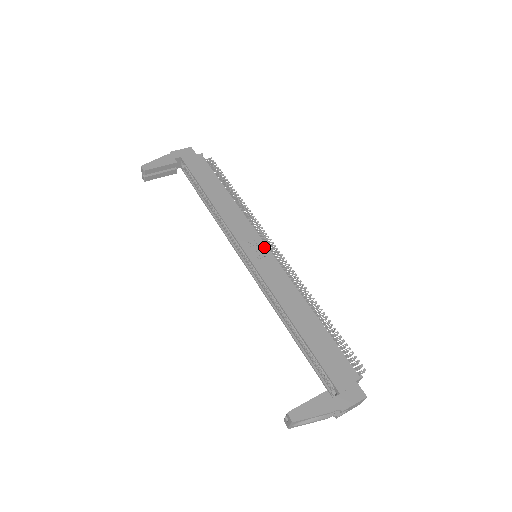
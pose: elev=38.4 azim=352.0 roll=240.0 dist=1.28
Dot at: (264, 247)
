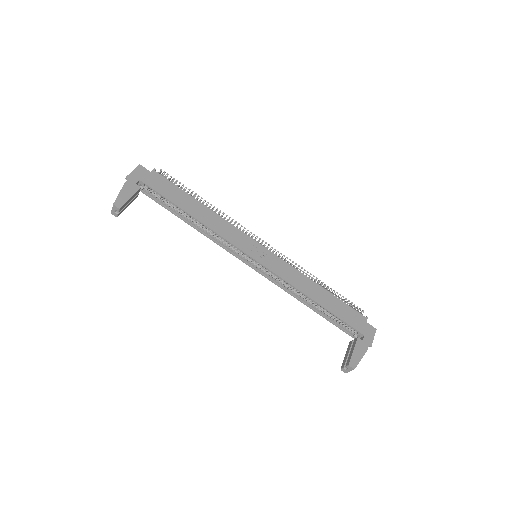
Dot at: (261, 247)
